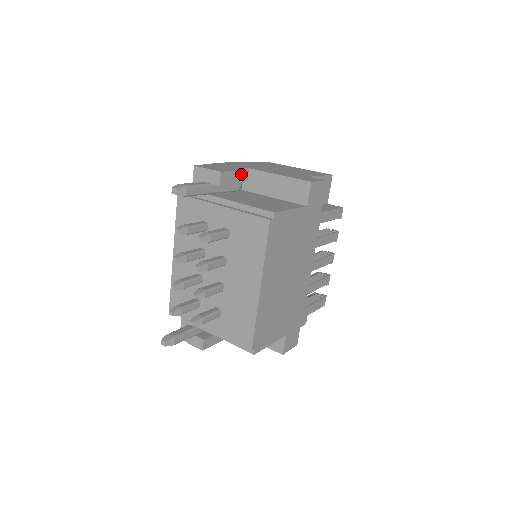
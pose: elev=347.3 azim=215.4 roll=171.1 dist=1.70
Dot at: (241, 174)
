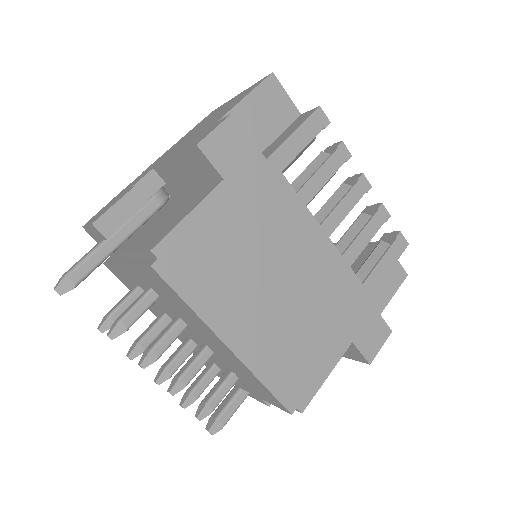
Dot at: (133, 195)
